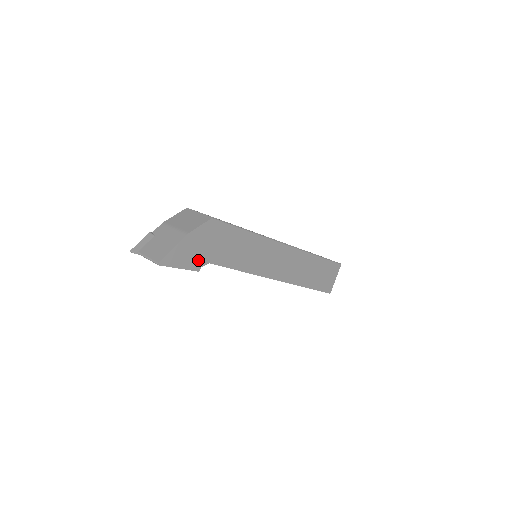
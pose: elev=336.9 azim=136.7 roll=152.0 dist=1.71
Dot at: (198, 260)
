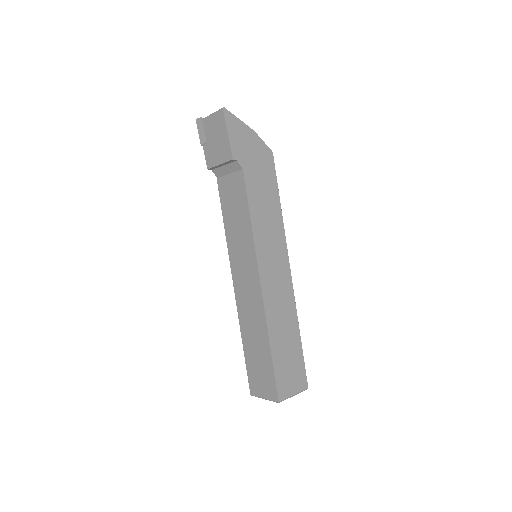
Dot at: (241, 153)
